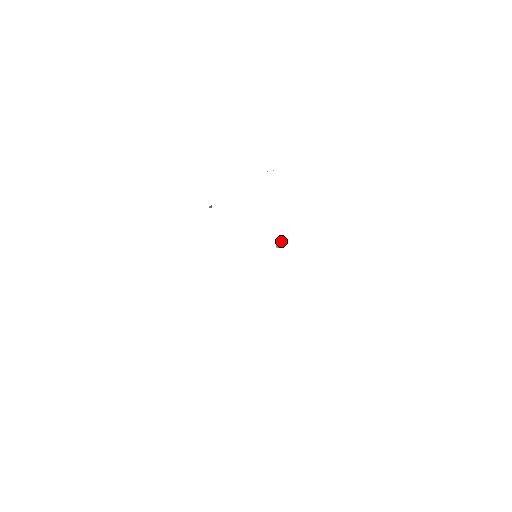
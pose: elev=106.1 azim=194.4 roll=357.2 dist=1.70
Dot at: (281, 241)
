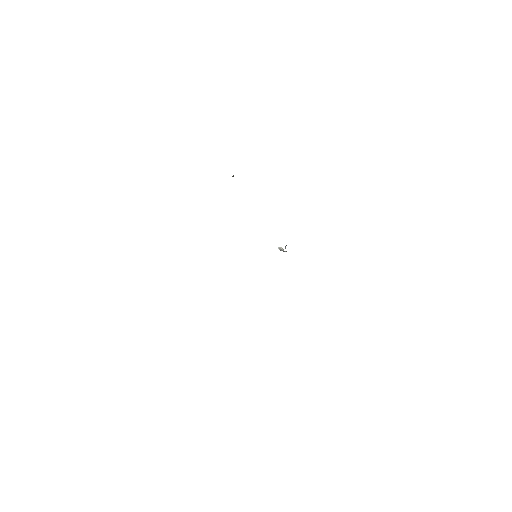
Dot at: occluded
